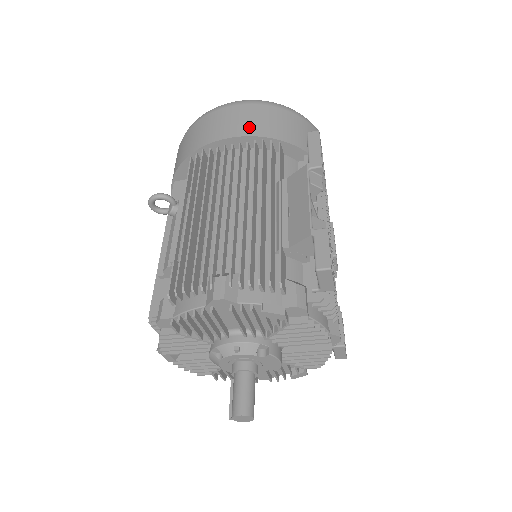
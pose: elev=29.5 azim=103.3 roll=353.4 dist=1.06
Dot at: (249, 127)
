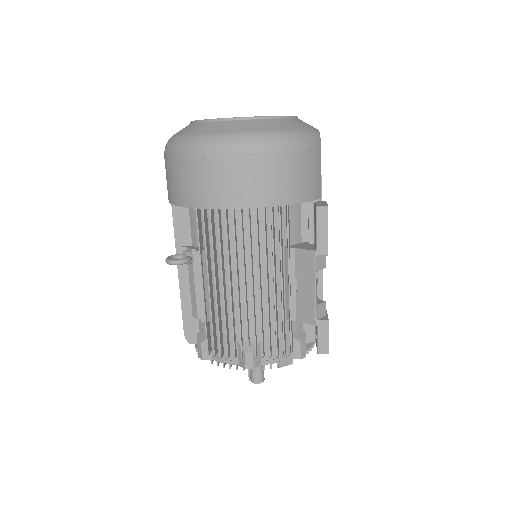
Dot at: (258, 194)
